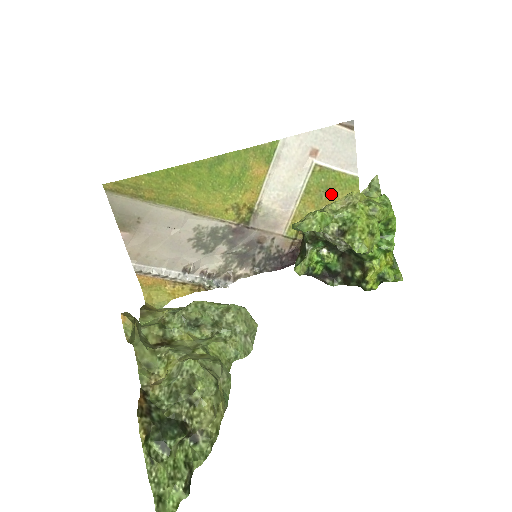
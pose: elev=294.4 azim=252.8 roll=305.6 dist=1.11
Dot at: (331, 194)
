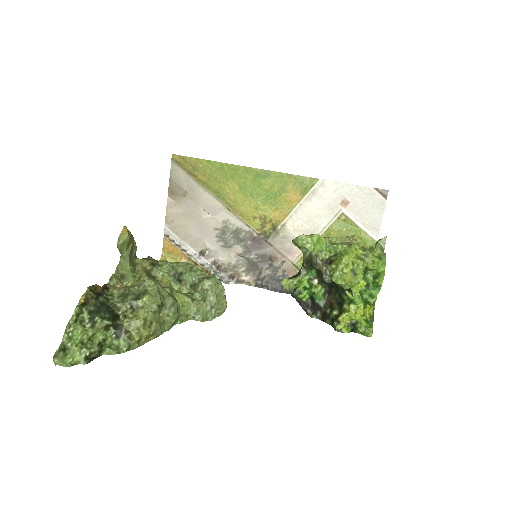
Dot at: occluded
